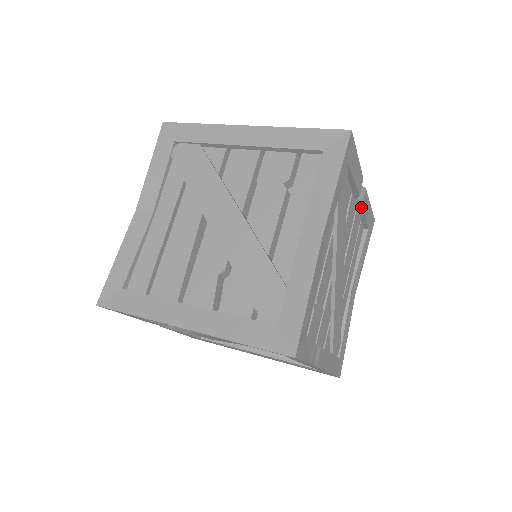
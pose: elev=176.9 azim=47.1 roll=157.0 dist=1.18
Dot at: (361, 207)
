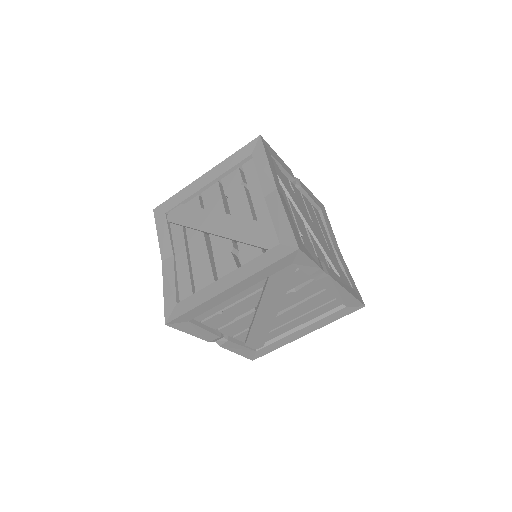
Dot at: (303, 191)
